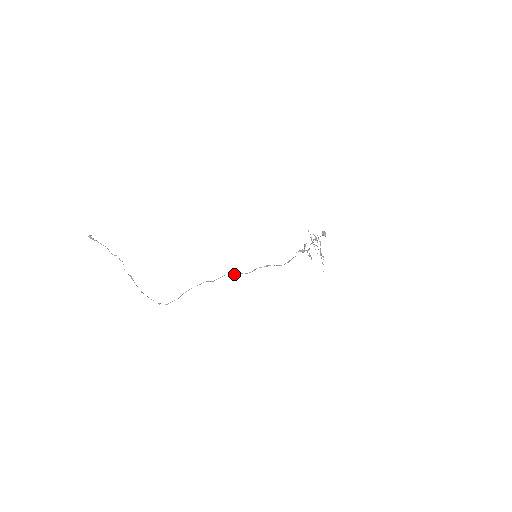
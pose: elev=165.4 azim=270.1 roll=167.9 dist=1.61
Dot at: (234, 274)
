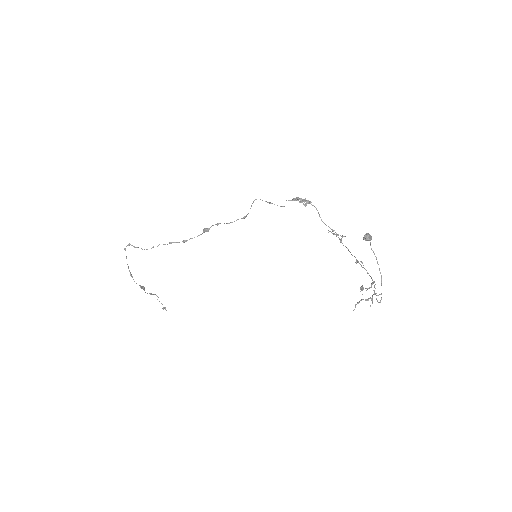
Dot at: (207, 230)
